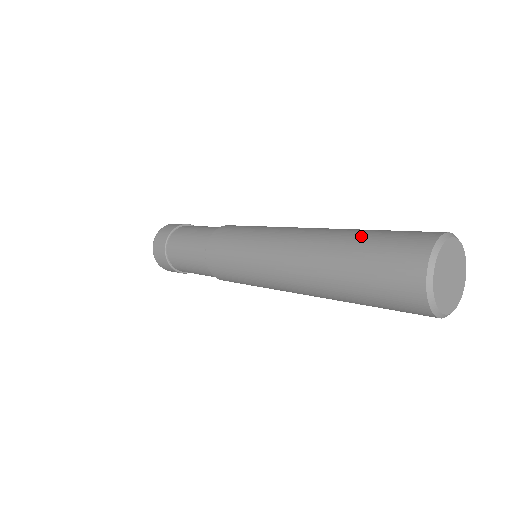
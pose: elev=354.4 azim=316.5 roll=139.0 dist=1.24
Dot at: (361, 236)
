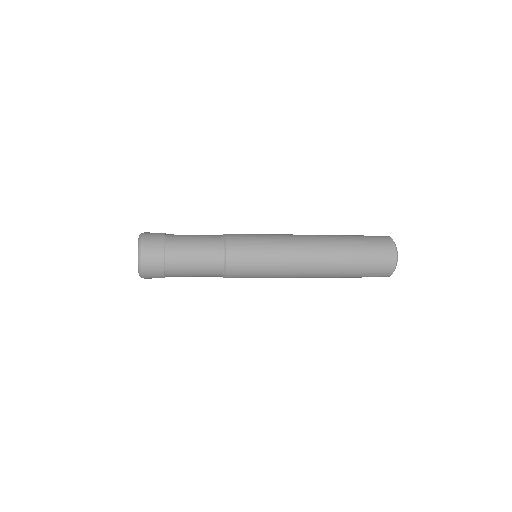
Dot at: (350, 235)
